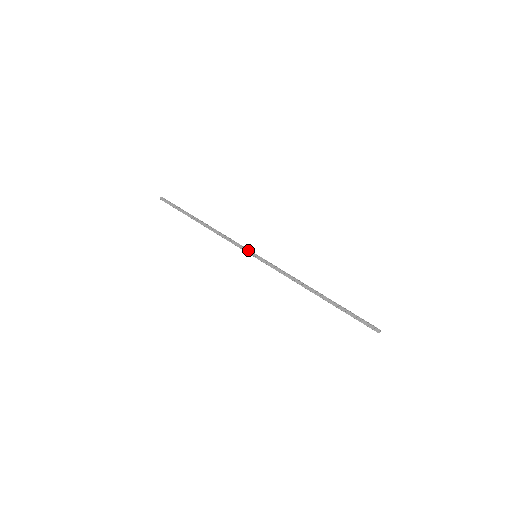
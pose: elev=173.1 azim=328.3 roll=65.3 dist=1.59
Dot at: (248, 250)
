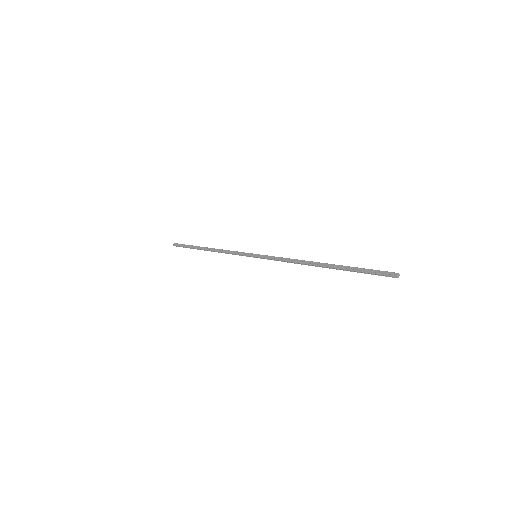
Dot at: (248, 253)
